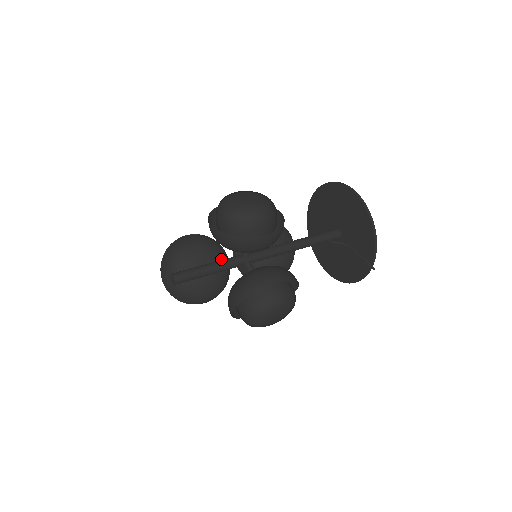
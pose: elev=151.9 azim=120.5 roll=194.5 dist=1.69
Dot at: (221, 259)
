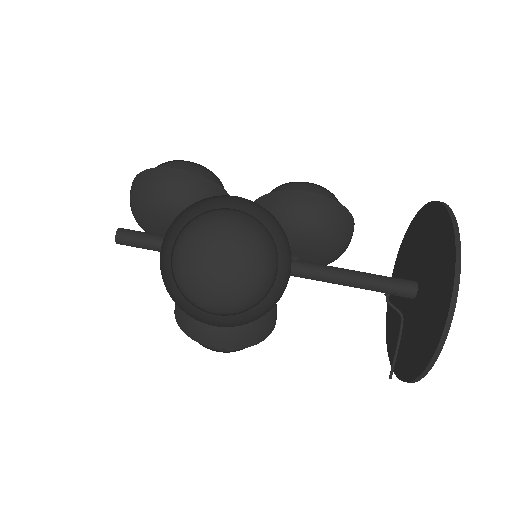
Dot at: occluded
